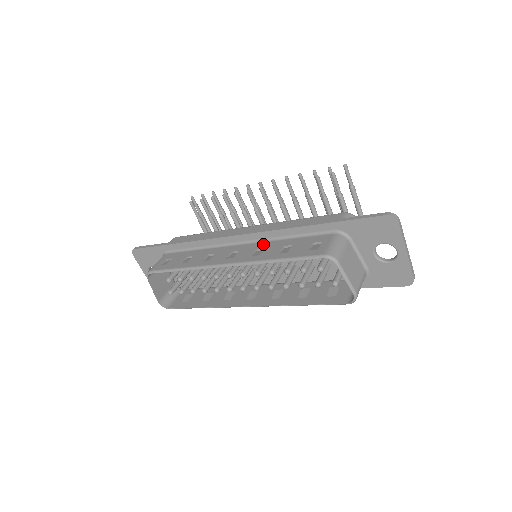
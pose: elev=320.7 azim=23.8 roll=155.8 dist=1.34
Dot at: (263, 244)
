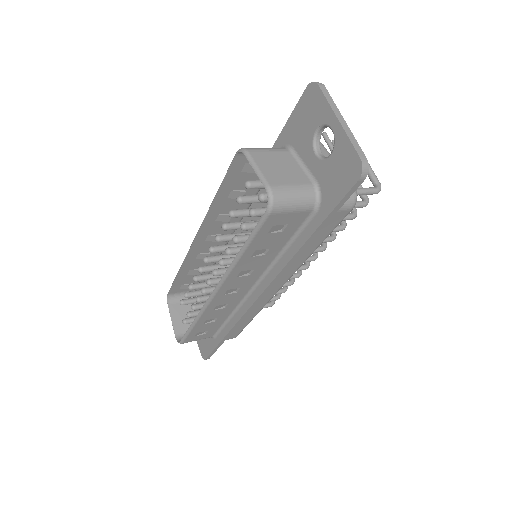
Dot at: occluded
